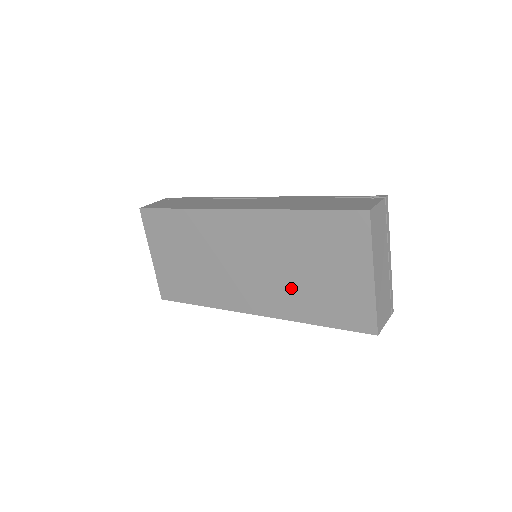
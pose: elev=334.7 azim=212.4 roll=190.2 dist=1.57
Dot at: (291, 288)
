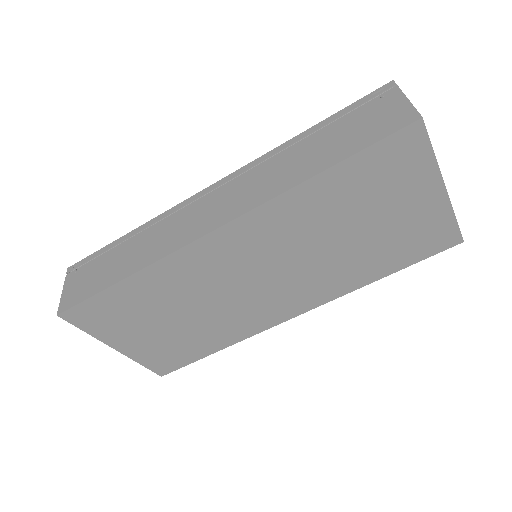
Dot at: (337, 264)
